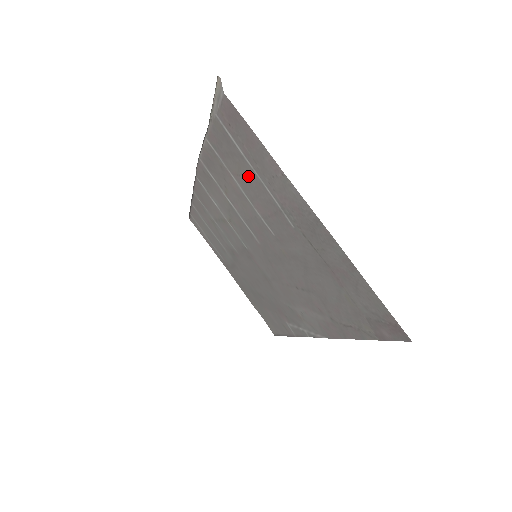
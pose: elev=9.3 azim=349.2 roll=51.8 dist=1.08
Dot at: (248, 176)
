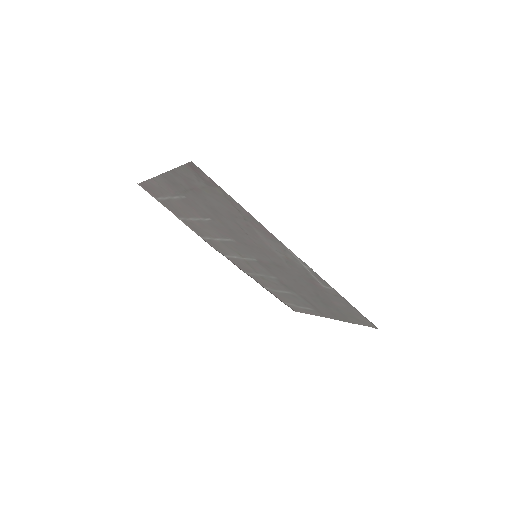
Dot at: (179, 206)
